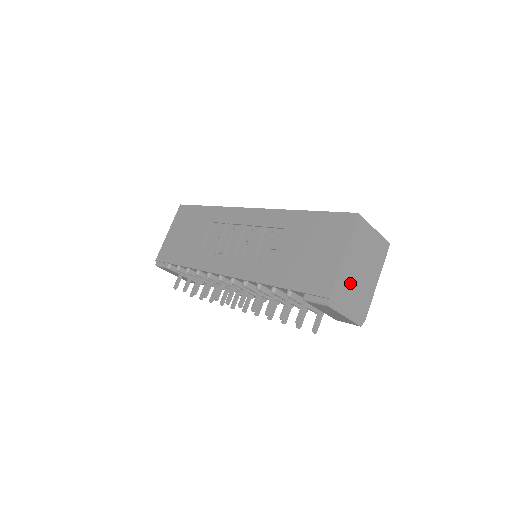
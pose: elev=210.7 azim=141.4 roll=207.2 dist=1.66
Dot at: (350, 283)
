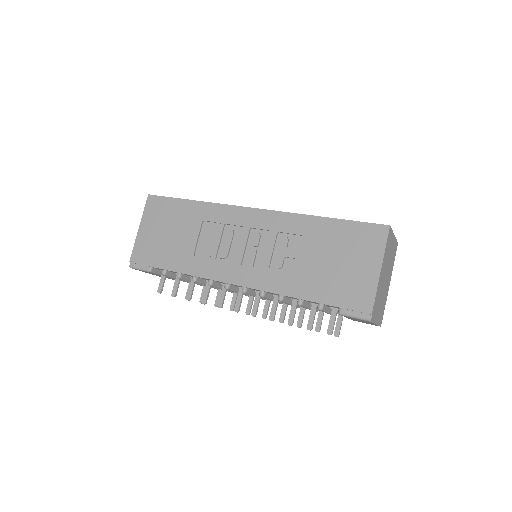
Dot at: (380, 293)
